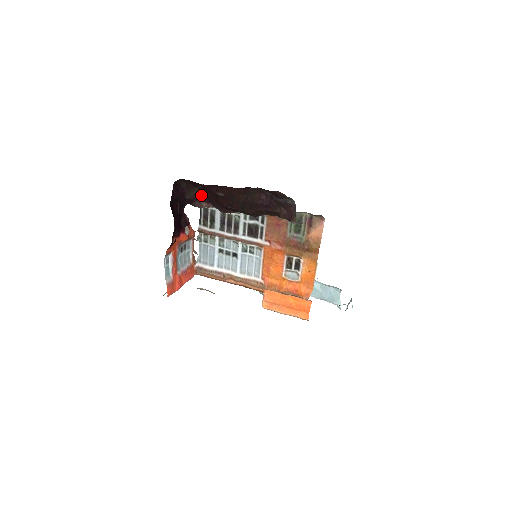
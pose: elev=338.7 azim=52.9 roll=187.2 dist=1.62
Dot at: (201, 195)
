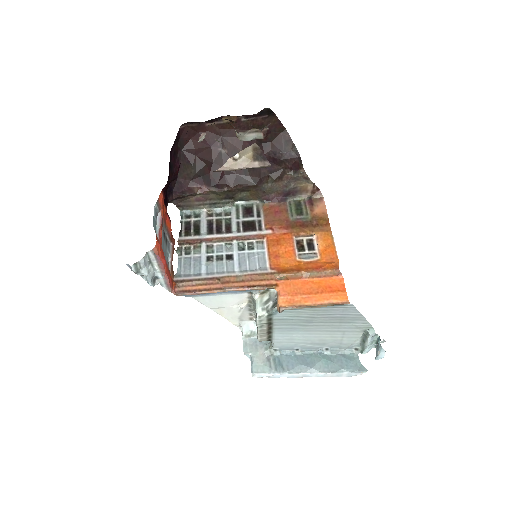
Dot at: (194, 176)
